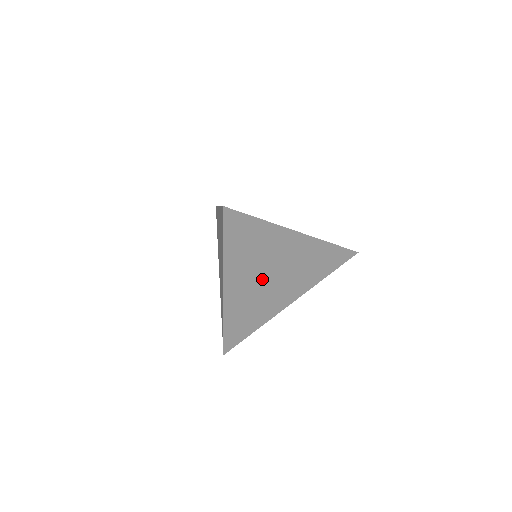
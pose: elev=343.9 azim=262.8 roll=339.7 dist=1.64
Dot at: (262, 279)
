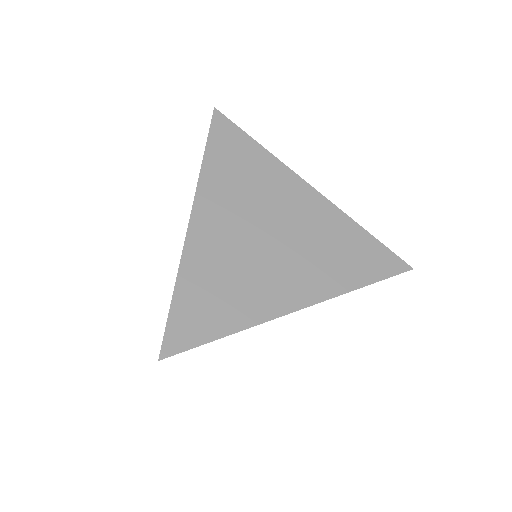
Dot at: occluded
